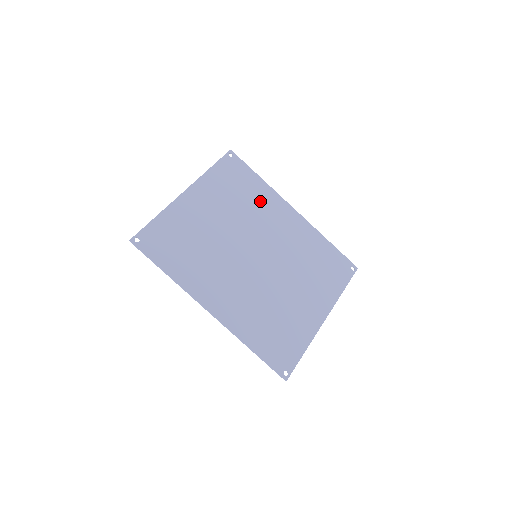
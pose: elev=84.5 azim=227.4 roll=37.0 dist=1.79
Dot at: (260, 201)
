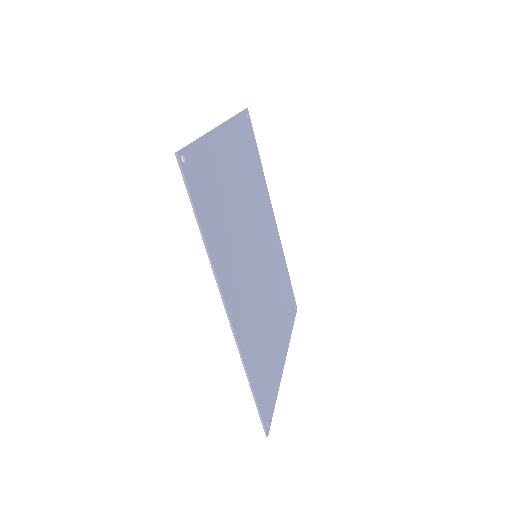
Dot at: (260, 189)
